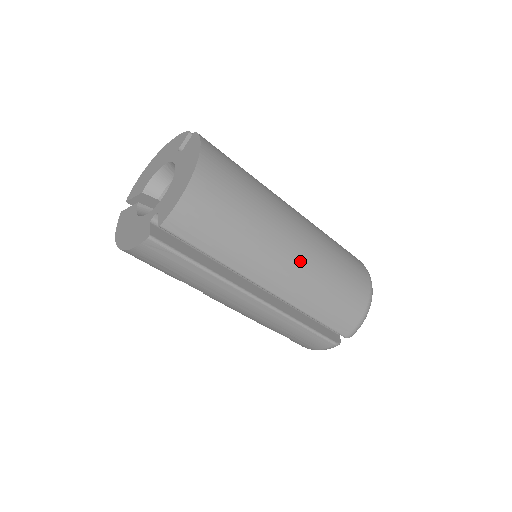
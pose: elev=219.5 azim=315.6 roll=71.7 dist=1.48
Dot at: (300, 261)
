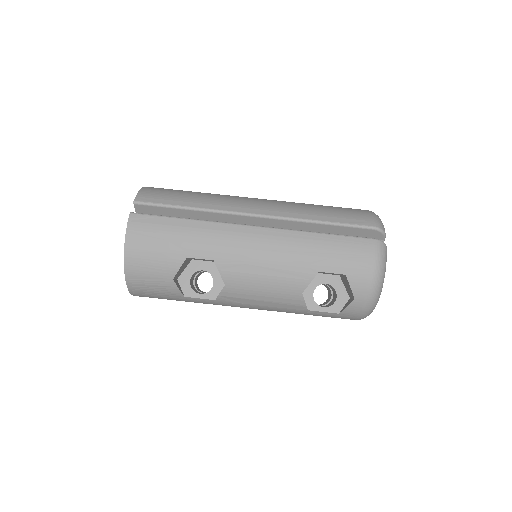
Dot at: occluded
